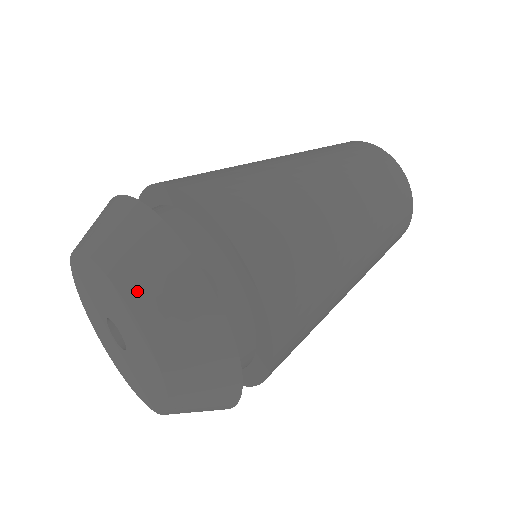
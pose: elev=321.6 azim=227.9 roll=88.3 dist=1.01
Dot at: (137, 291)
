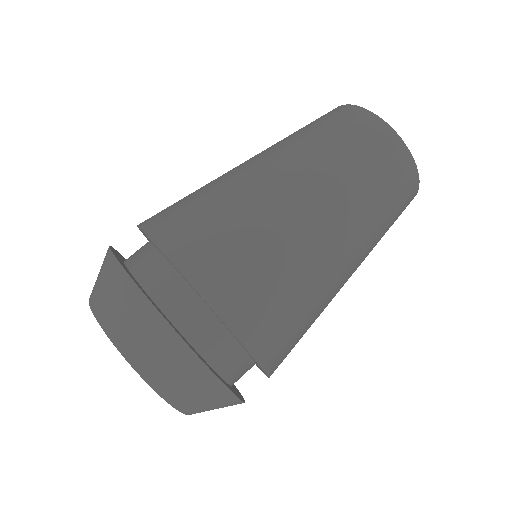
Dot at: (189, 408)
